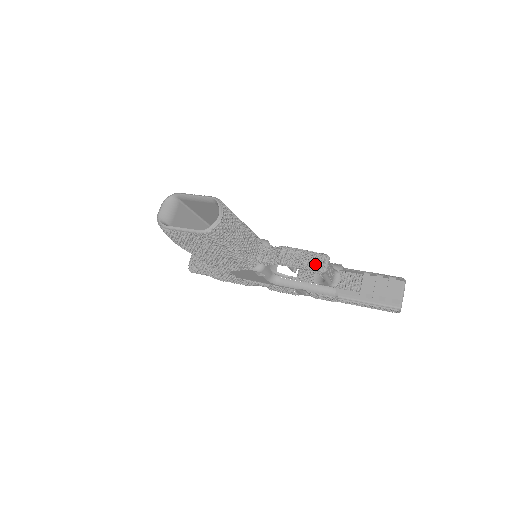
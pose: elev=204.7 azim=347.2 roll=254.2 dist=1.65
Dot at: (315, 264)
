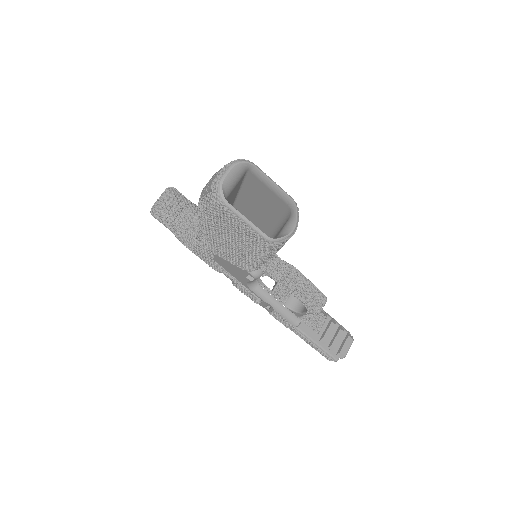
Dot at: (315, 303)
